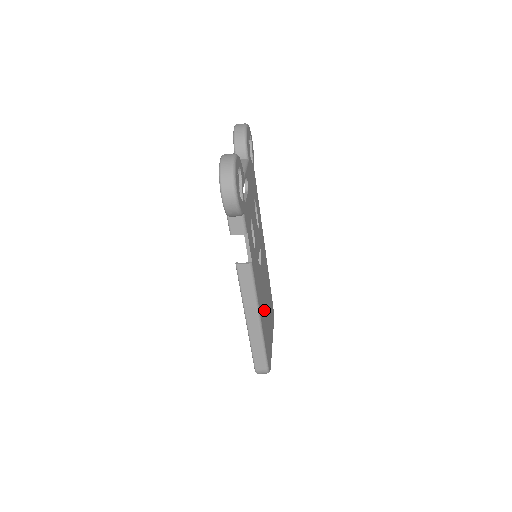
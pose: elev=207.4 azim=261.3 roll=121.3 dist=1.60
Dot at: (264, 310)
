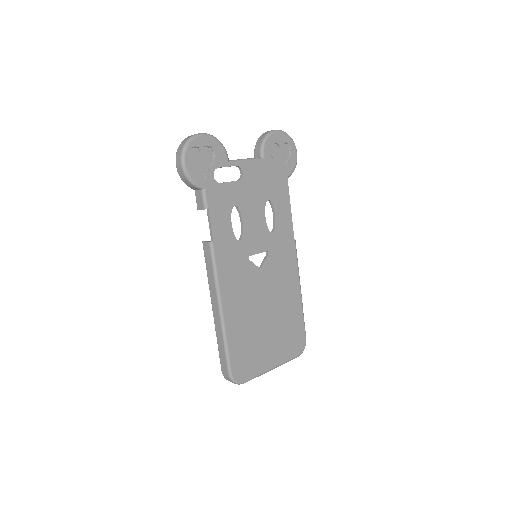
Dot at: (248, 313)
